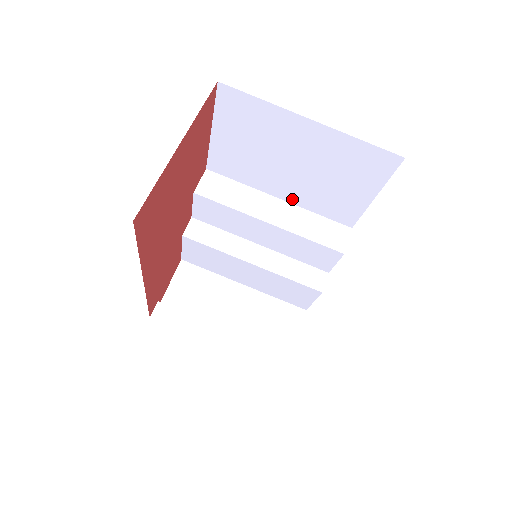
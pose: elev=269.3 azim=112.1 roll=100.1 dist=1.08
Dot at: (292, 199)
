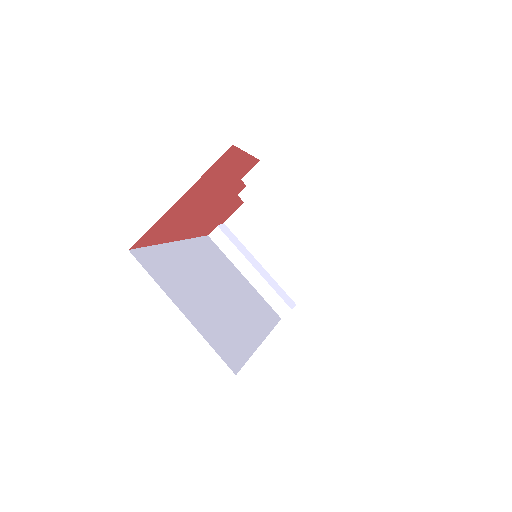
Dot at: occluded
